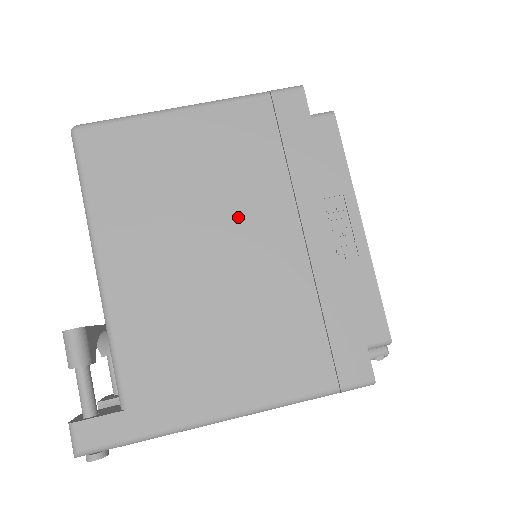
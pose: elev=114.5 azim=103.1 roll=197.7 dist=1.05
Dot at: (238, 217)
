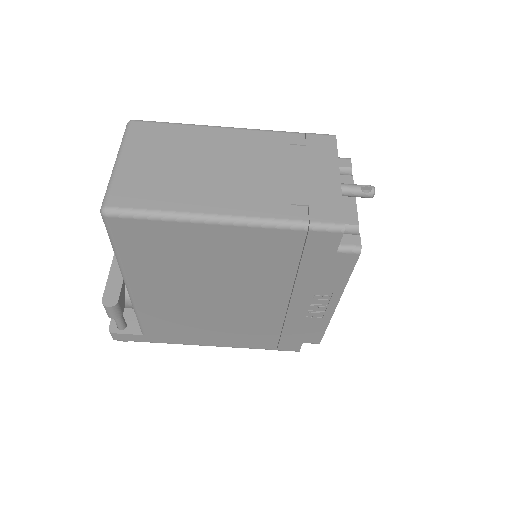
Dot at: (243, 288)
